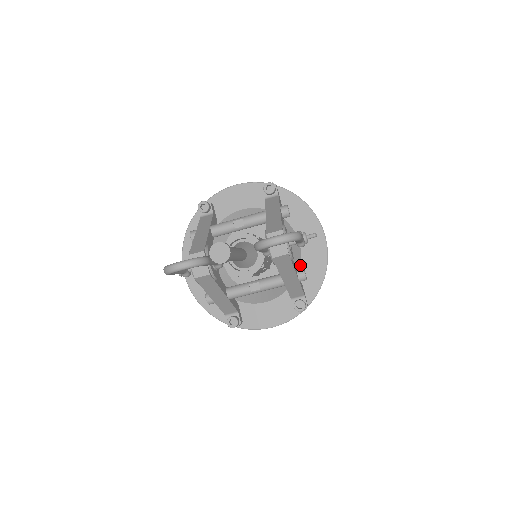
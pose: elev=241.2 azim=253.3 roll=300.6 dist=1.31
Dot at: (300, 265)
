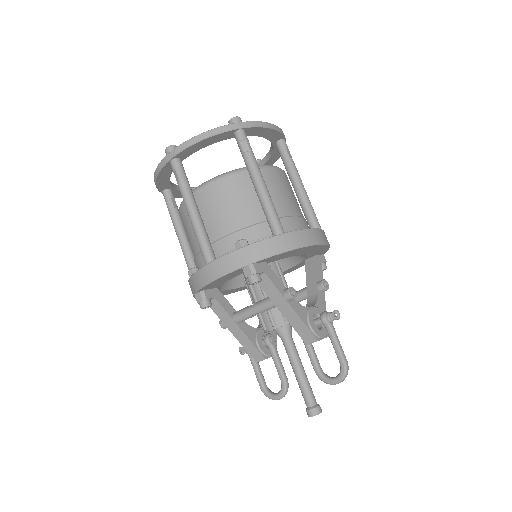
Dot at: (305, 256)
